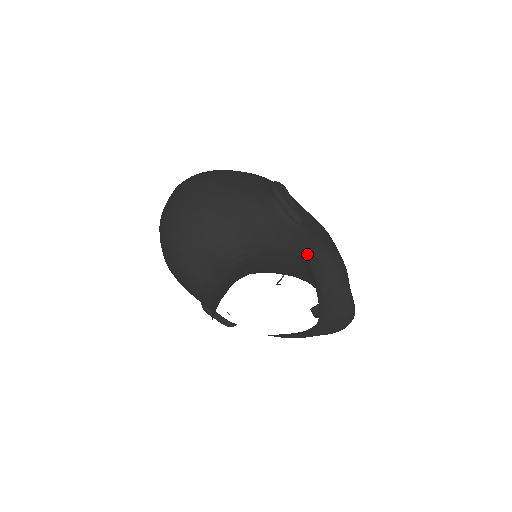
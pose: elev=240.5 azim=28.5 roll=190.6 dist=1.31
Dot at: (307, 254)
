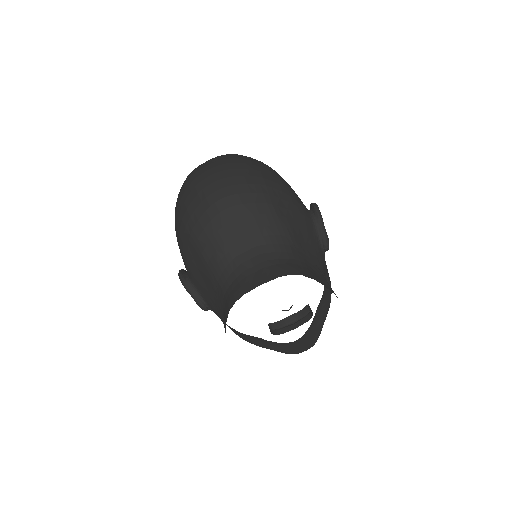
Dot at: occluded
